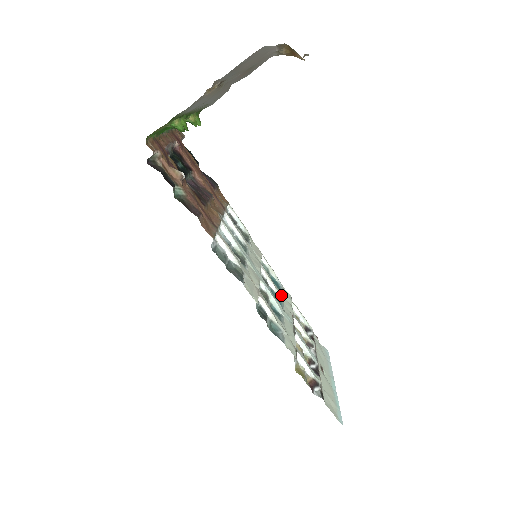
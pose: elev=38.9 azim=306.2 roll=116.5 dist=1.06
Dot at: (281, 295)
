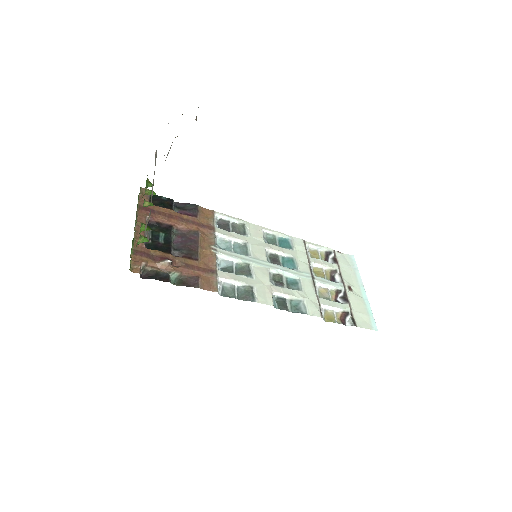
Dot at: (293, 253)
